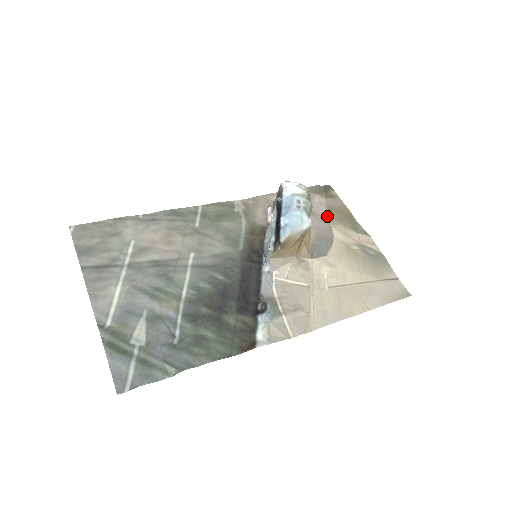
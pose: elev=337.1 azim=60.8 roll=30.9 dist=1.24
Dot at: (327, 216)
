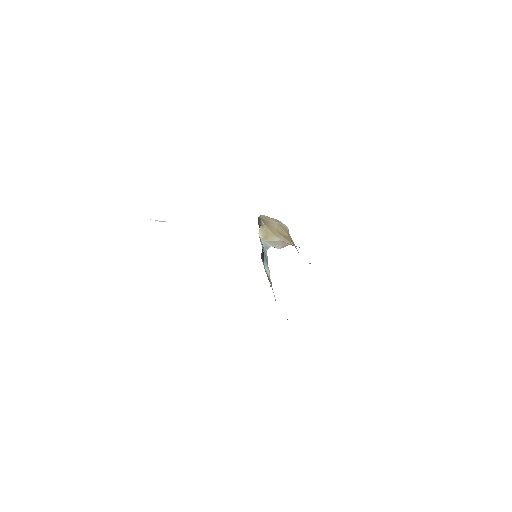
Dot at: occluded
